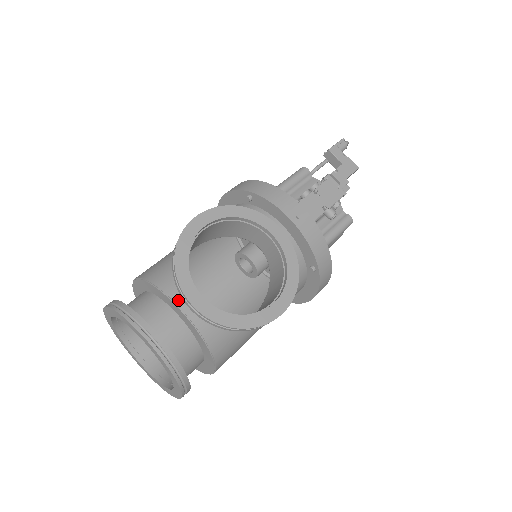
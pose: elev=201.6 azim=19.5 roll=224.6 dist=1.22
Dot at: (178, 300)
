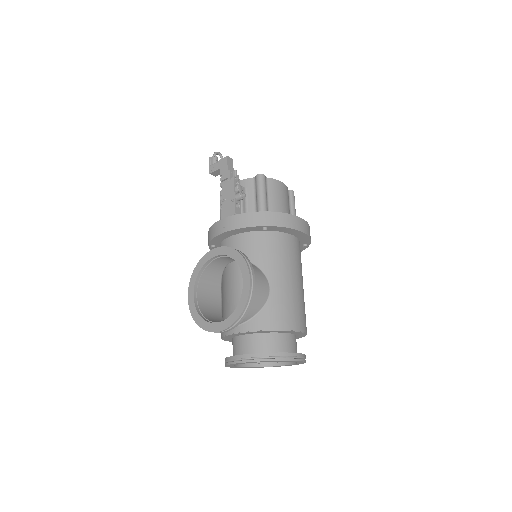
Dot at: (229, 332)
